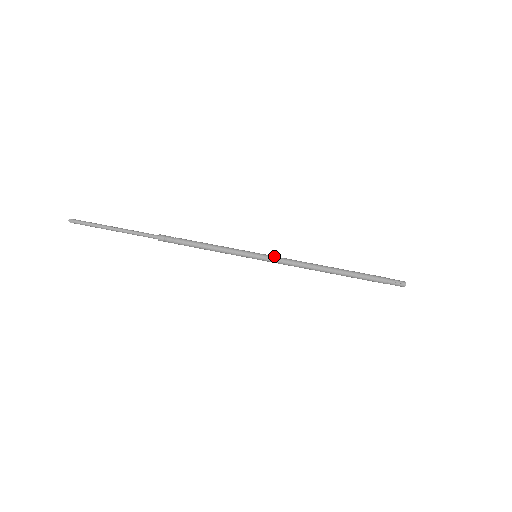
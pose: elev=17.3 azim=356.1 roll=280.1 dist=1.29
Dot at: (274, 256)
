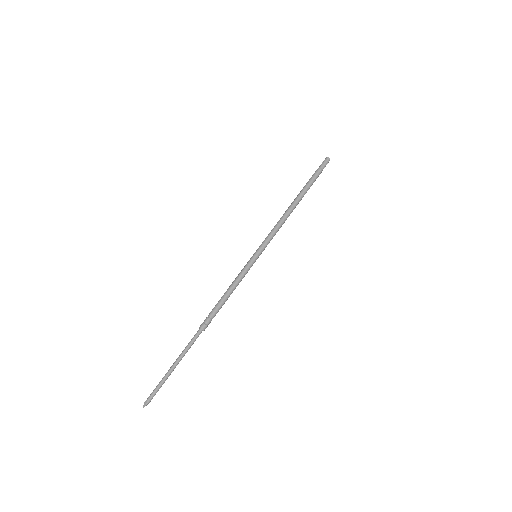
Dot at: (266, 243)
